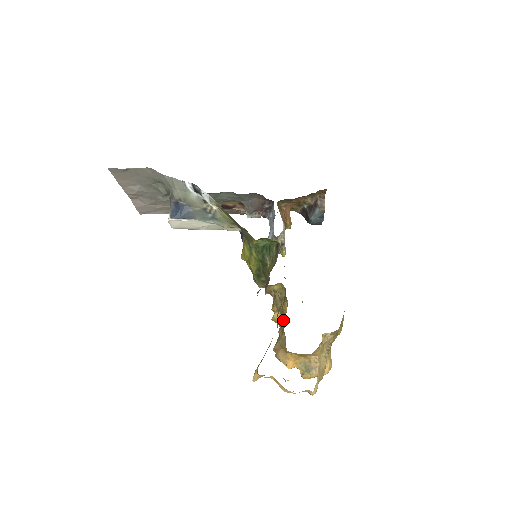
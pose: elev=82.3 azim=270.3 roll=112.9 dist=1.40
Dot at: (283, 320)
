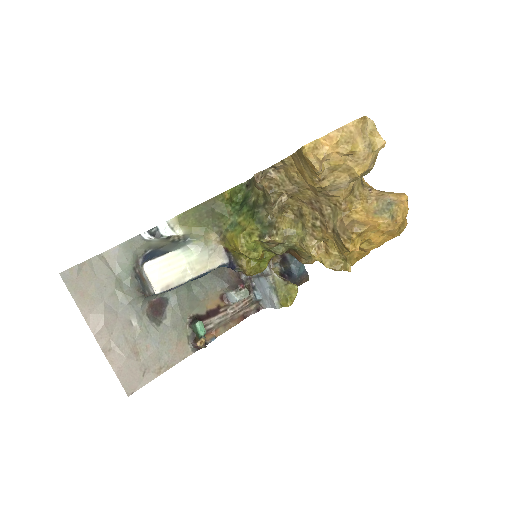
Dot at: (320, 223)
